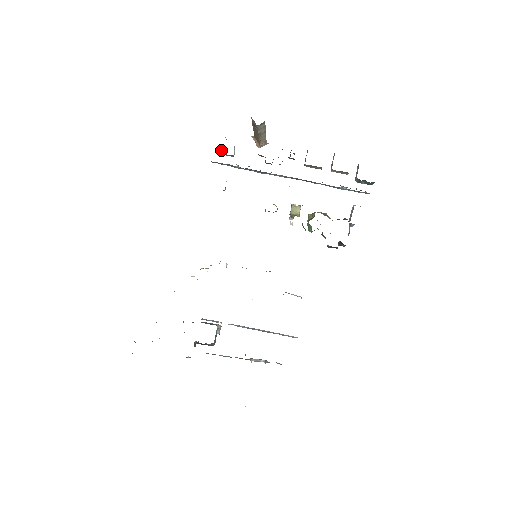
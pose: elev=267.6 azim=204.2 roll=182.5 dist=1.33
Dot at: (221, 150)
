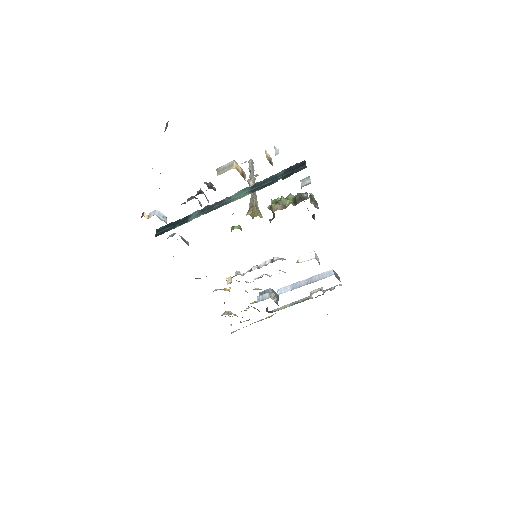
Dot at: occluded
